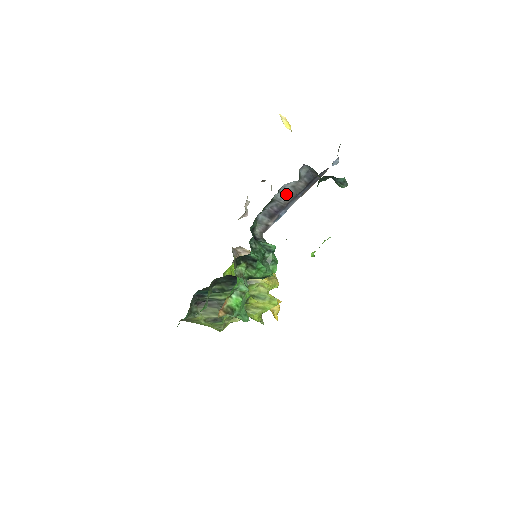
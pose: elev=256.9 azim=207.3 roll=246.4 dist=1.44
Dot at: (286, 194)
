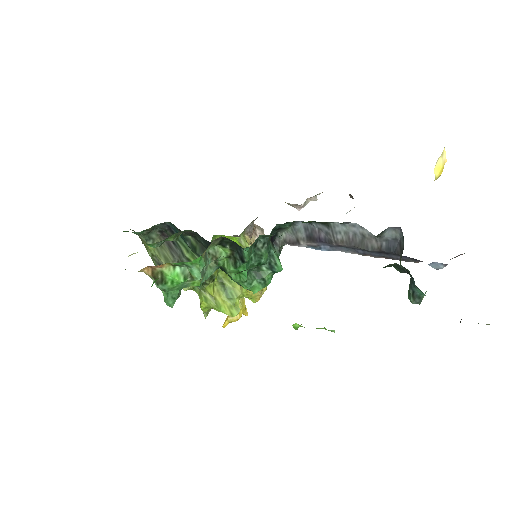
Dot at: (348, 234)
